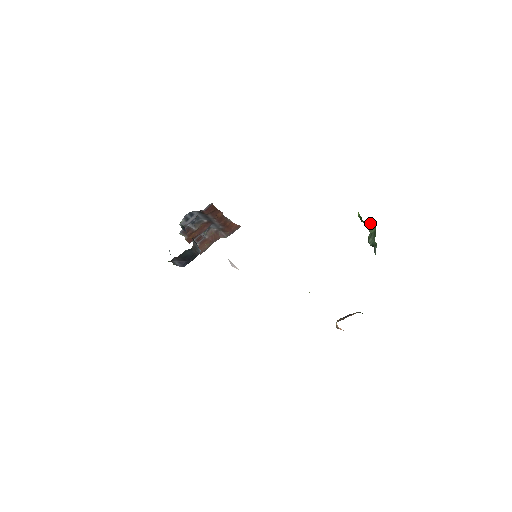
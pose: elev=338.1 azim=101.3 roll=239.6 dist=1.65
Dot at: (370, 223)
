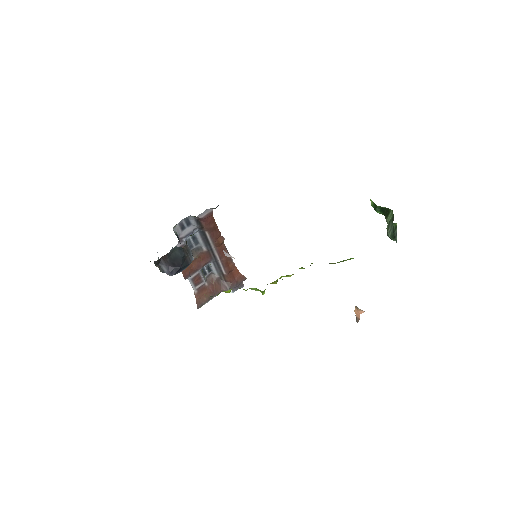
Dot at: (386, 209)
